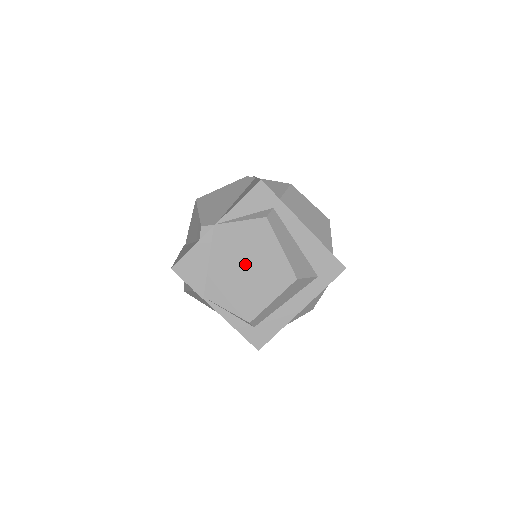
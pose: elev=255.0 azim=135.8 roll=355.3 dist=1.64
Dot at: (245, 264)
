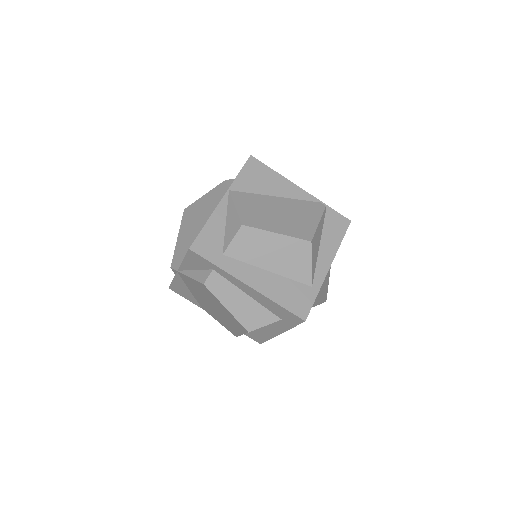
Dot at: (211, 304)
